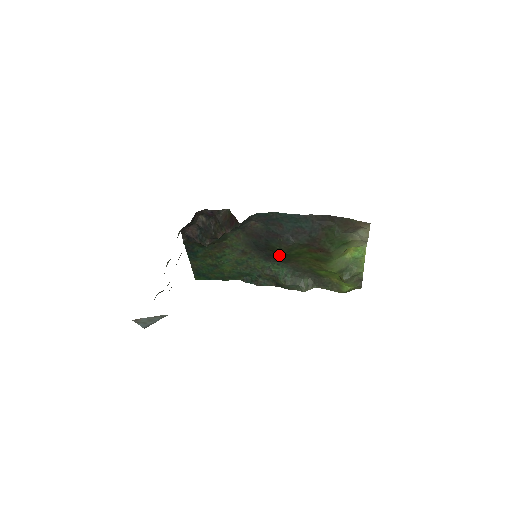
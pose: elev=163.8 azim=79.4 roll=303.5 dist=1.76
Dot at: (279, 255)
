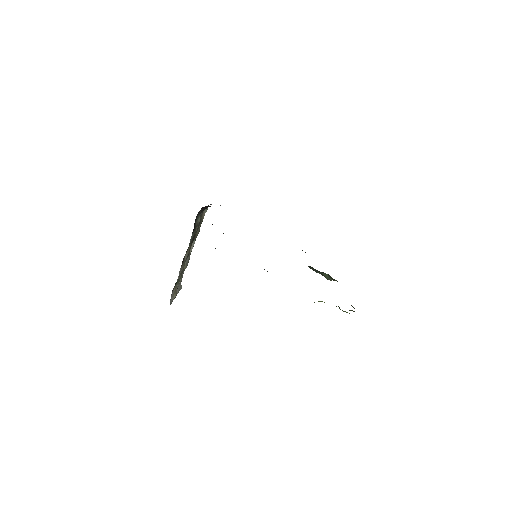
Dot at: occluded
